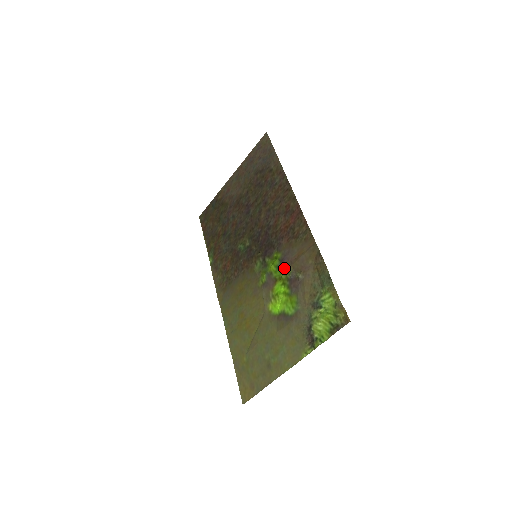
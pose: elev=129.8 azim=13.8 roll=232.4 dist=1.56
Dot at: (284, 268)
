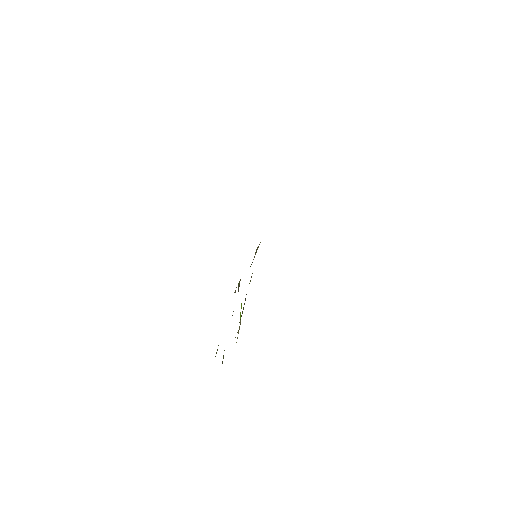
Dot at: occluded
